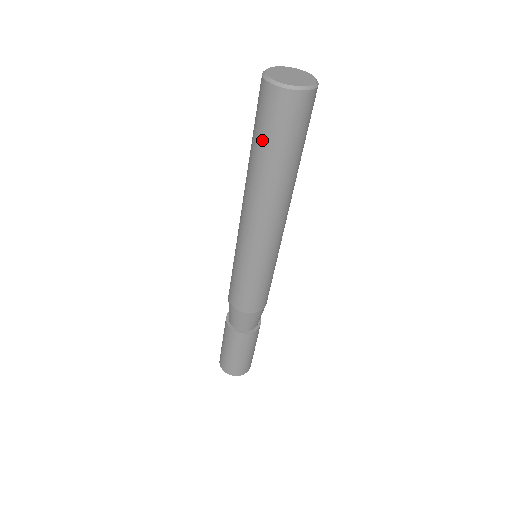
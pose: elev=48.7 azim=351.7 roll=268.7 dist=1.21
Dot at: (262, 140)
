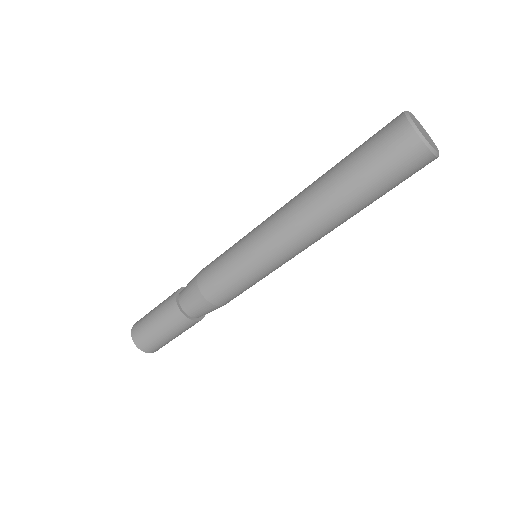
Dot at: (368, 174)
